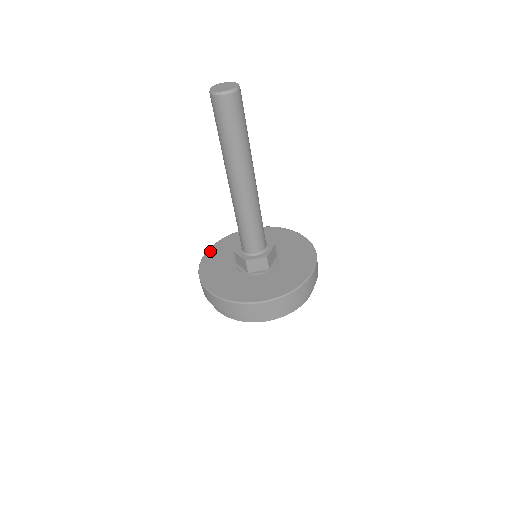
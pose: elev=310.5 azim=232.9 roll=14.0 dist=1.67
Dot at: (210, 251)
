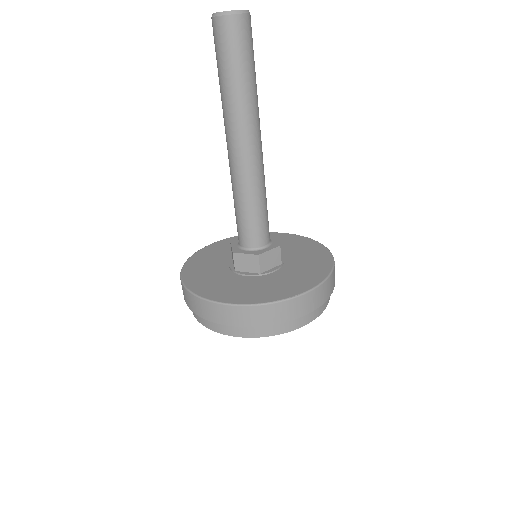
Dot at: (220, 242)
